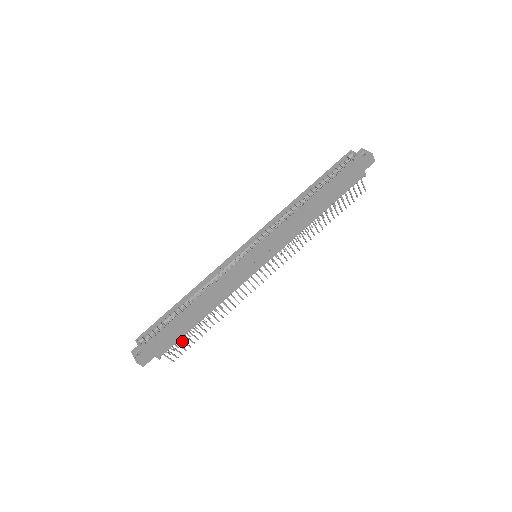
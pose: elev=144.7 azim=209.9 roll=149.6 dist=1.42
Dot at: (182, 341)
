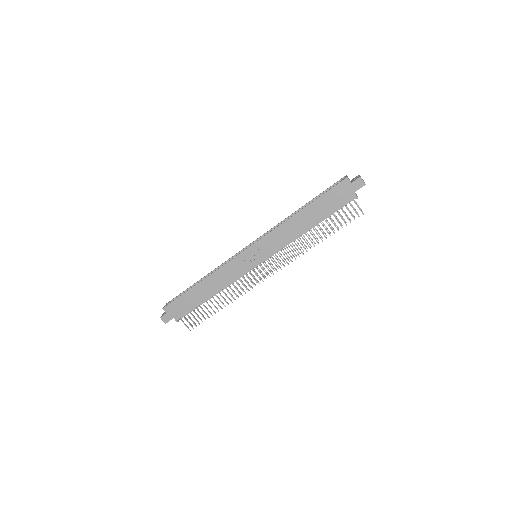
Dot at: (195, 313)
